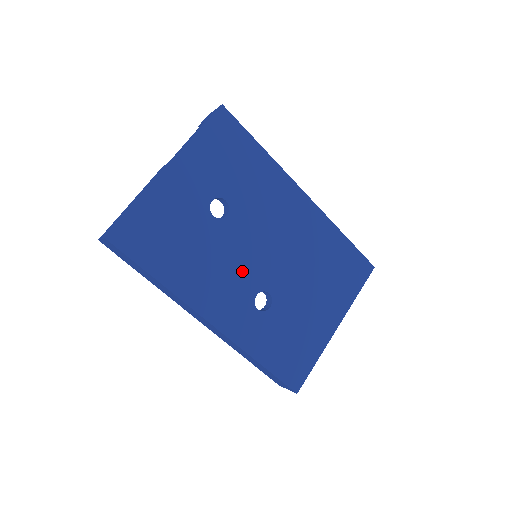
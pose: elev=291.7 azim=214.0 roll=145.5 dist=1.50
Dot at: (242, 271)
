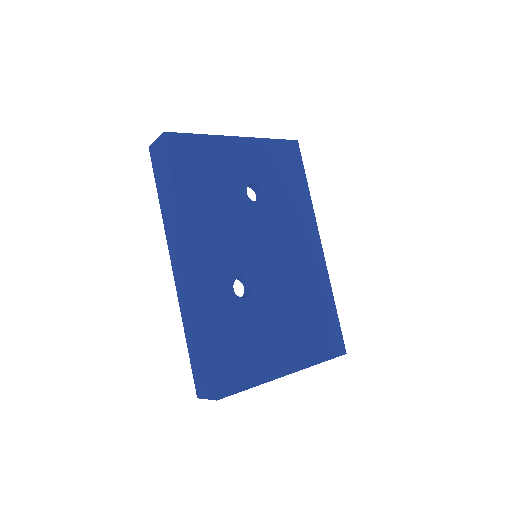
Dot at: (241, 249)
